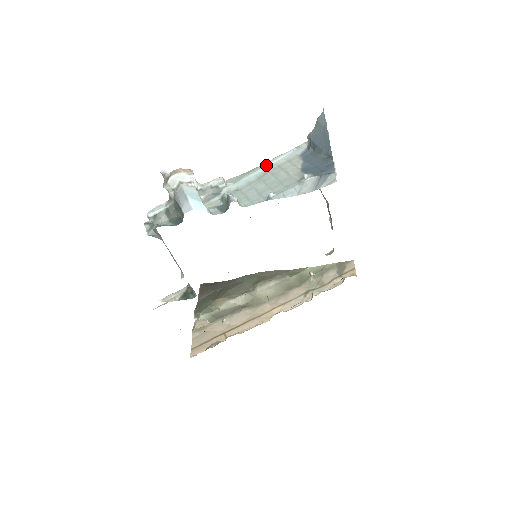
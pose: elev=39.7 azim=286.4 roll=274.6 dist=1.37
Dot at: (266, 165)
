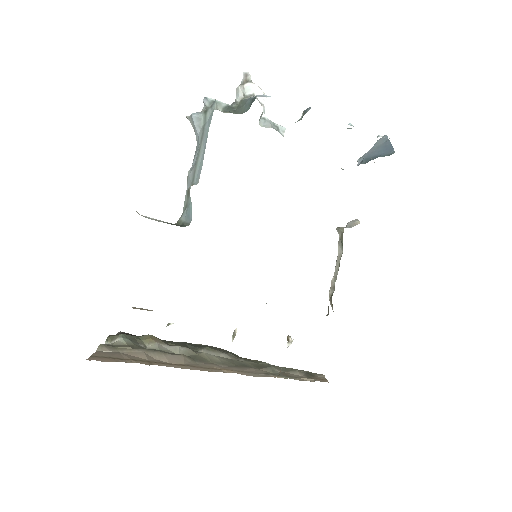
Dot at: occluded
